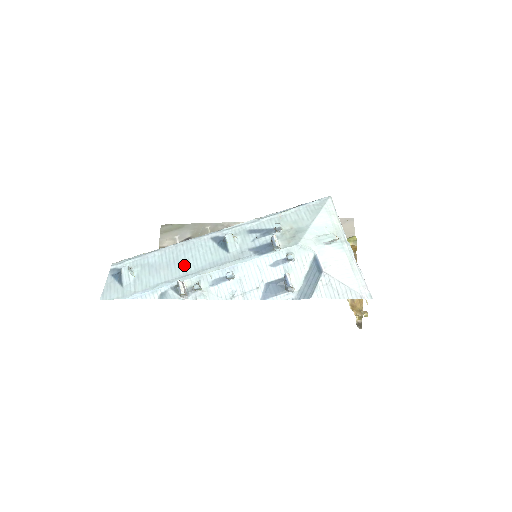
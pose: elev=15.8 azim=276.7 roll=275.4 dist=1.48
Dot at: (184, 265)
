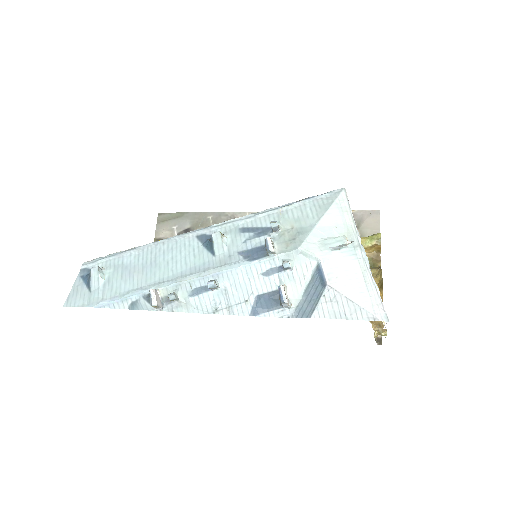
Dot at: (161, 269)
